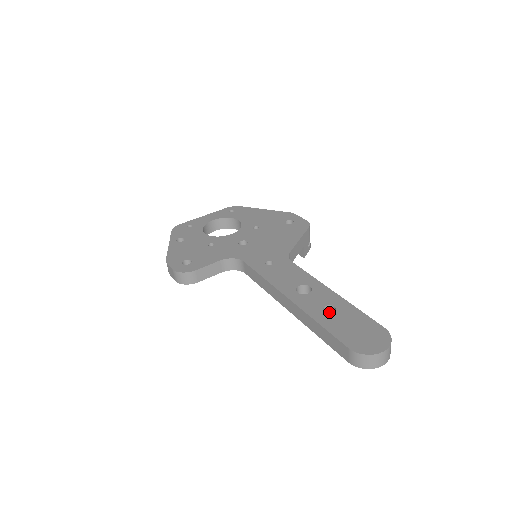
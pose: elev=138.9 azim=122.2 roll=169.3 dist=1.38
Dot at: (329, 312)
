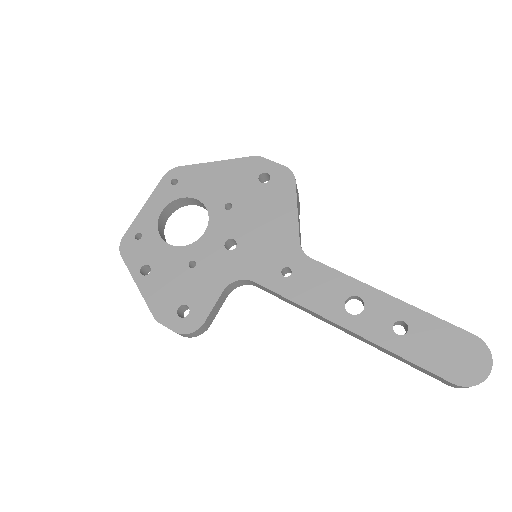
Dot at: (395, 323)
